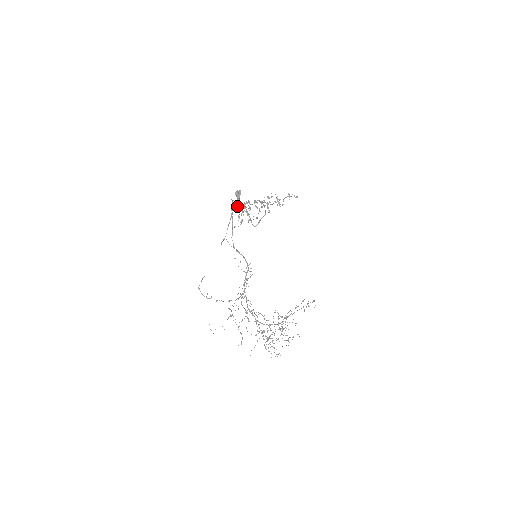
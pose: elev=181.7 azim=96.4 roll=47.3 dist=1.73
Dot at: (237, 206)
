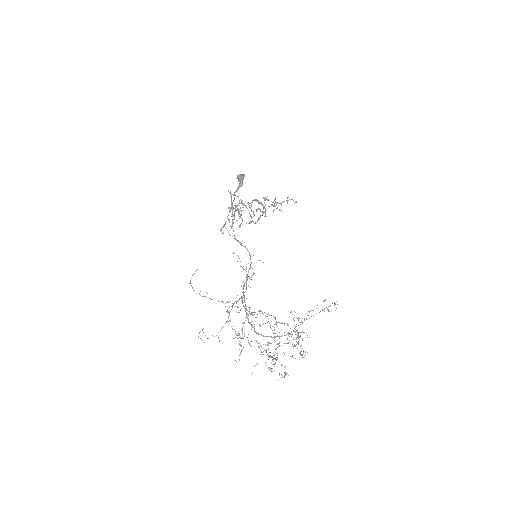
Dot at: (228, 207)
